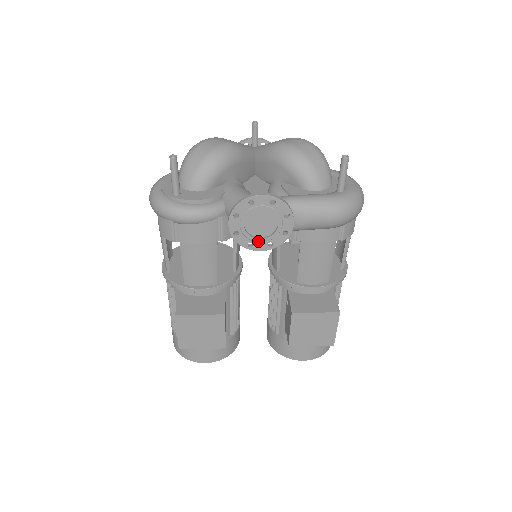
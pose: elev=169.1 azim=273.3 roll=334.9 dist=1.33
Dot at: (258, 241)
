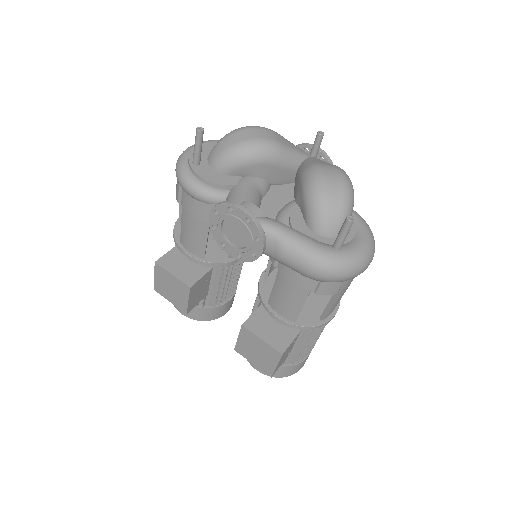
Dot at: (230, 246)
